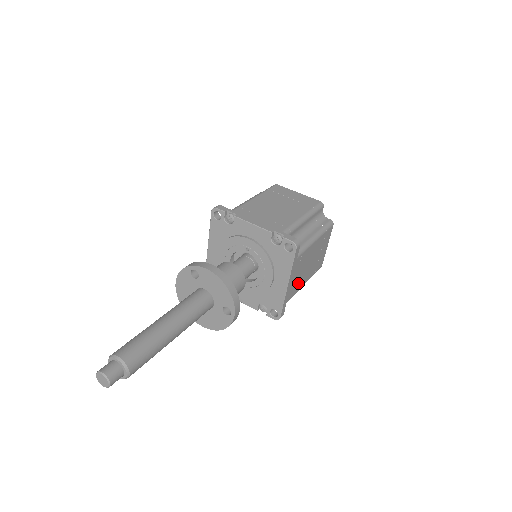
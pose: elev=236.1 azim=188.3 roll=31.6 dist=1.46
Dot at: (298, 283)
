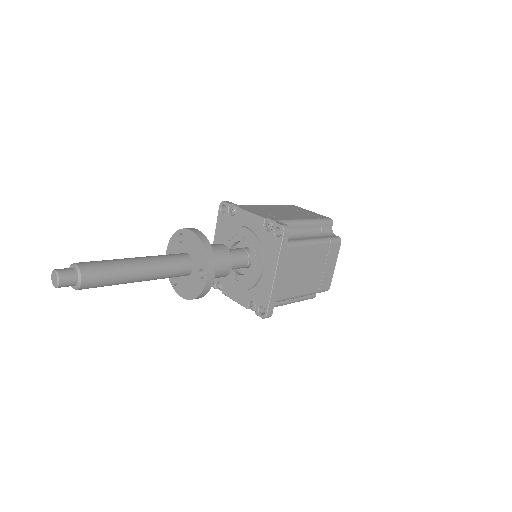
Dot at: (292, 285)
